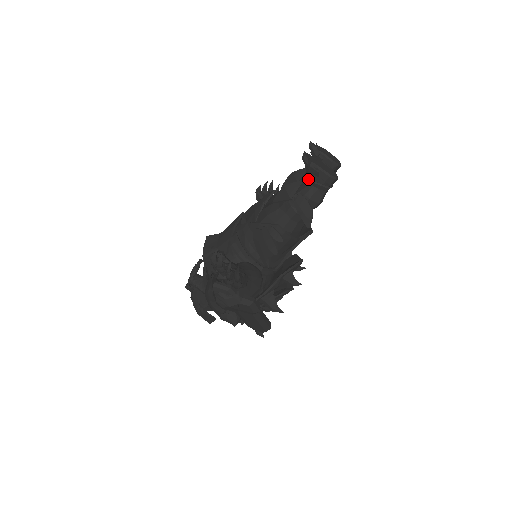
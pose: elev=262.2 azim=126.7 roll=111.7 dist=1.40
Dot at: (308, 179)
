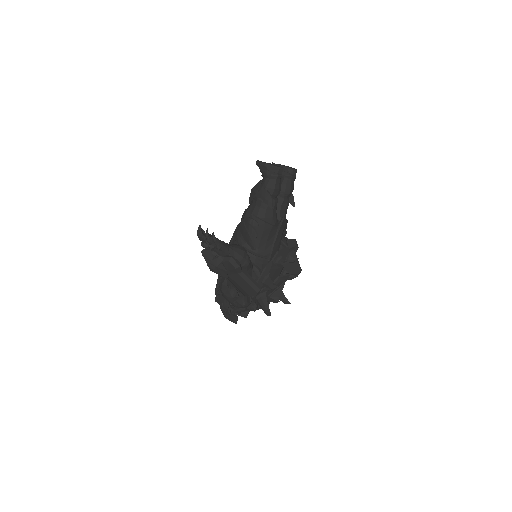
Dot at: (263, 176)
